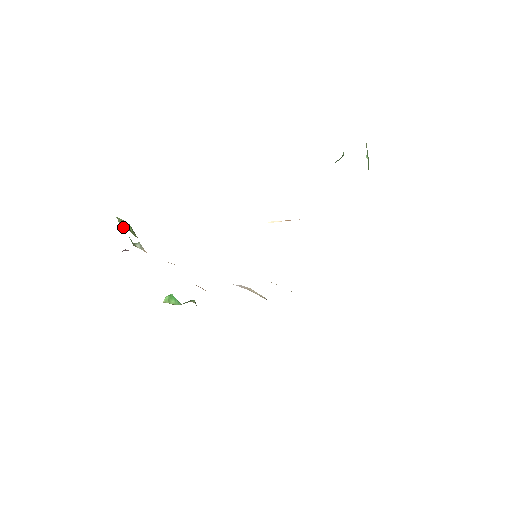
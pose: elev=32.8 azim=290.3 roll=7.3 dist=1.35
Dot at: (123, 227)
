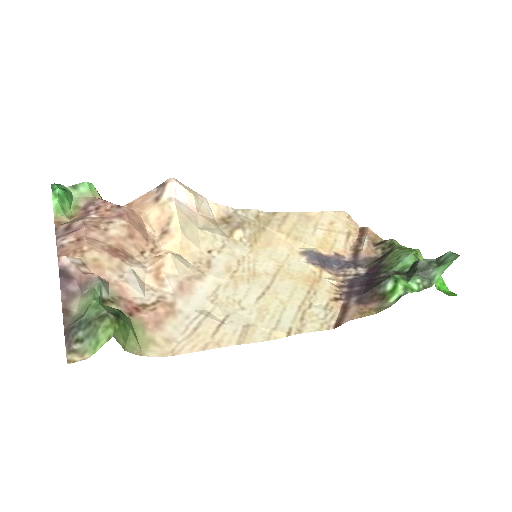
Dot at: (131, 351)
